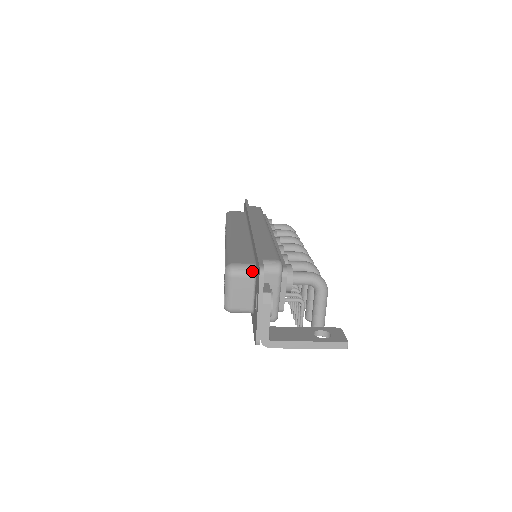
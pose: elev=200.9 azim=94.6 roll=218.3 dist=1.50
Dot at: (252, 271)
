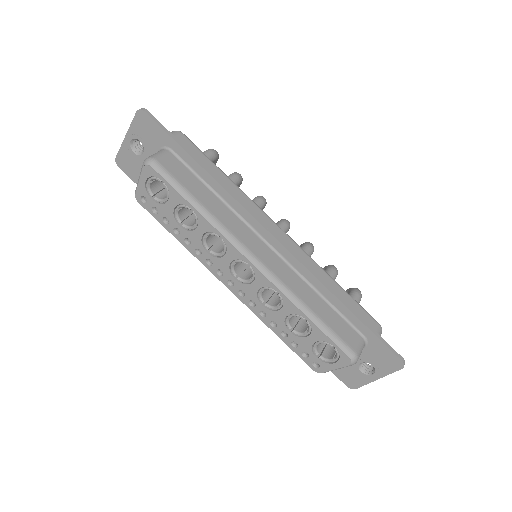
Dot at: (364, 347)
